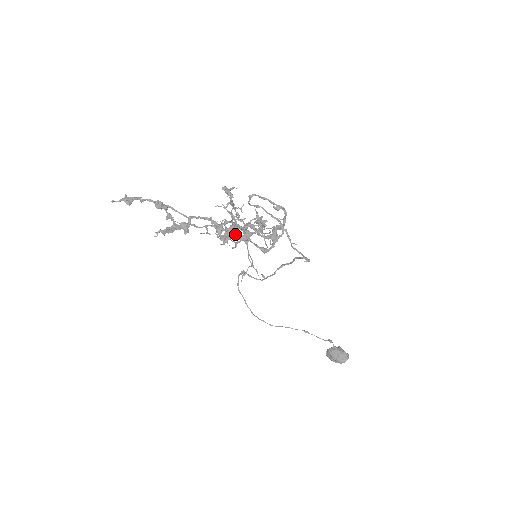
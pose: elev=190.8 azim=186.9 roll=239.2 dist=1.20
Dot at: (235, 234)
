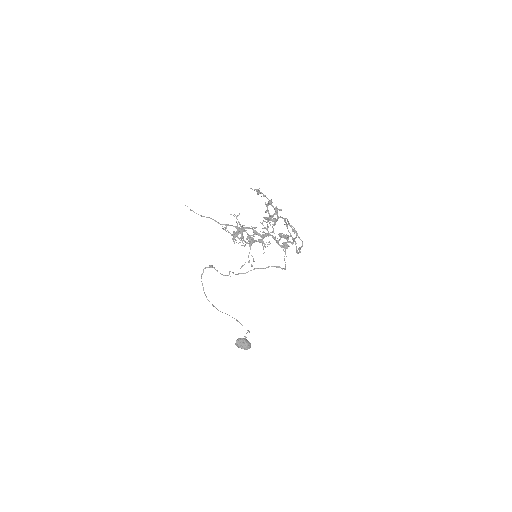
Dot at: (292, 237)
